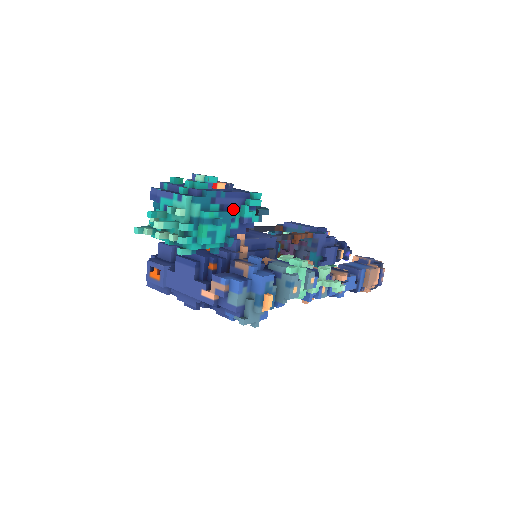
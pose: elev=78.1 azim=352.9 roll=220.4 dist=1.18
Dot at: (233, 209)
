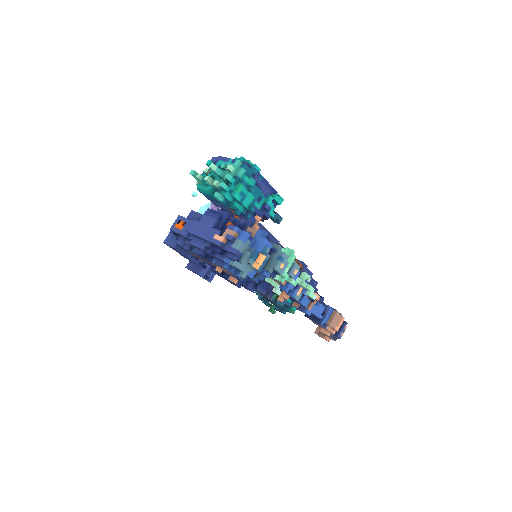
Dot at: (262, 193)
